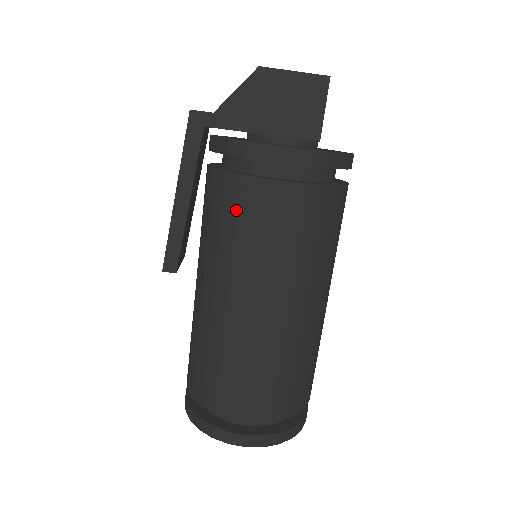
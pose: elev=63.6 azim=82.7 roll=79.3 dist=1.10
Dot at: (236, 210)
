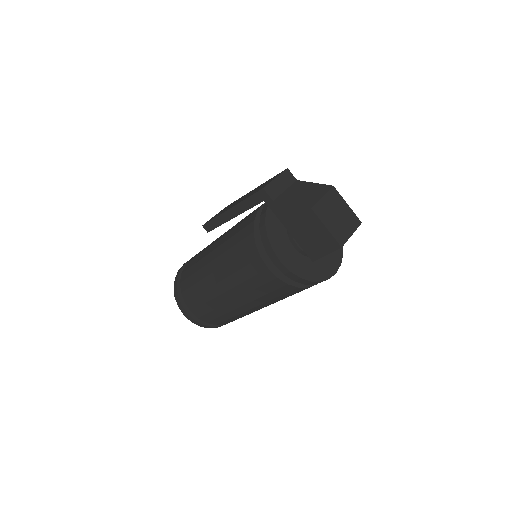
Dot at: (243, 251)
